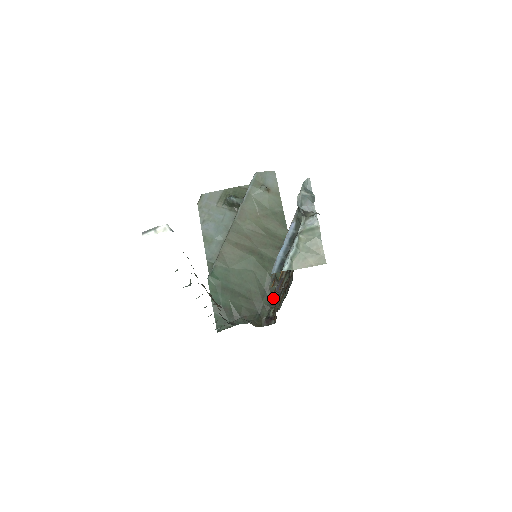
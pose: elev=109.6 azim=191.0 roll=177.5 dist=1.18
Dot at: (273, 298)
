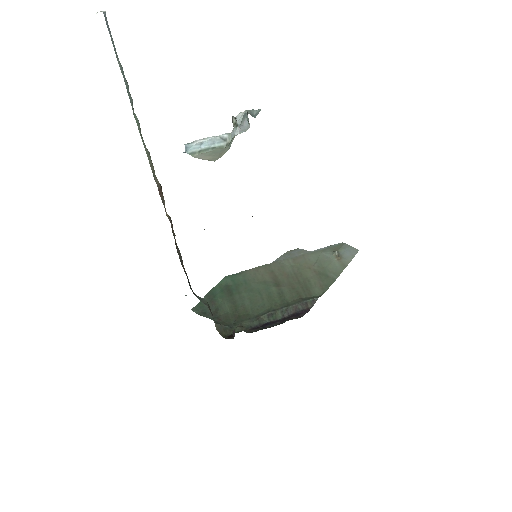
Dot at: (255, 327)
